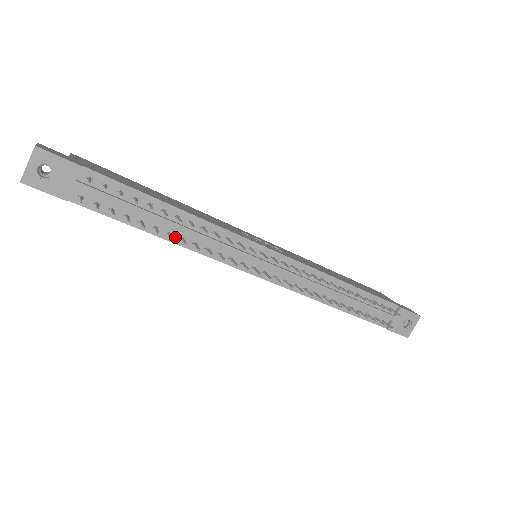
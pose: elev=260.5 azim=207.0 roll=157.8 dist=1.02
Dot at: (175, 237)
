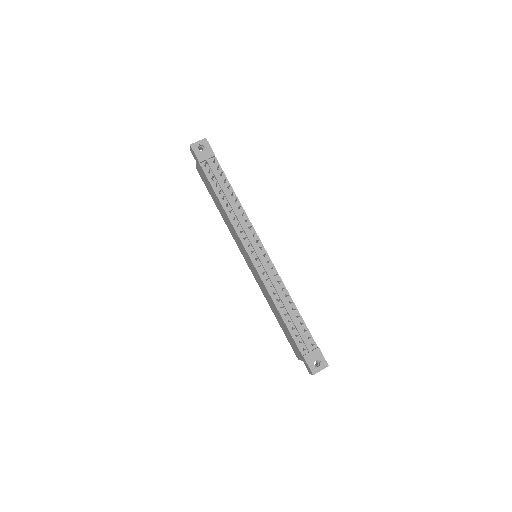
Dot at: (228, 210)
